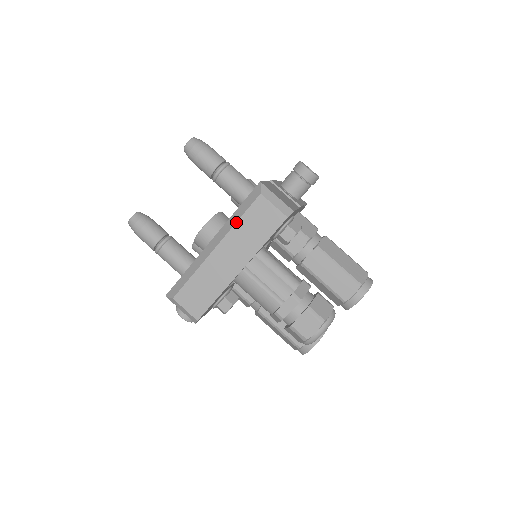
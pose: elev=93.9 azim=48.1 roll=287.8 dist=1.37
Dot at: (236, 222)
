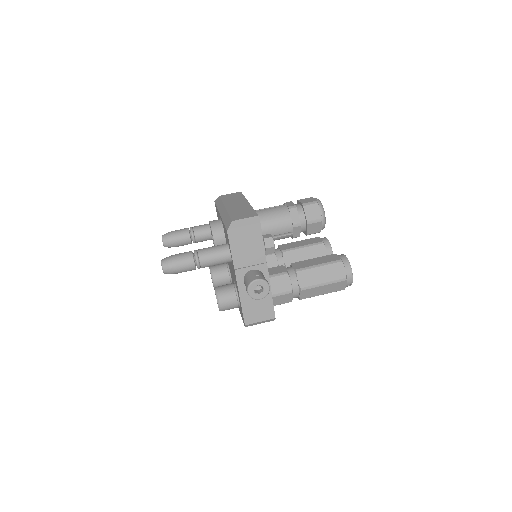
Dot at: (222, 201)
